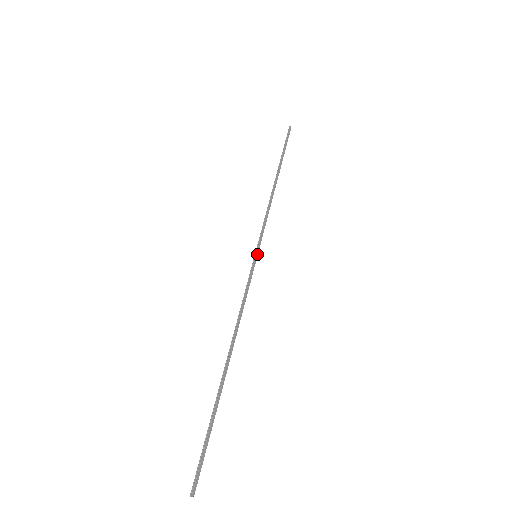
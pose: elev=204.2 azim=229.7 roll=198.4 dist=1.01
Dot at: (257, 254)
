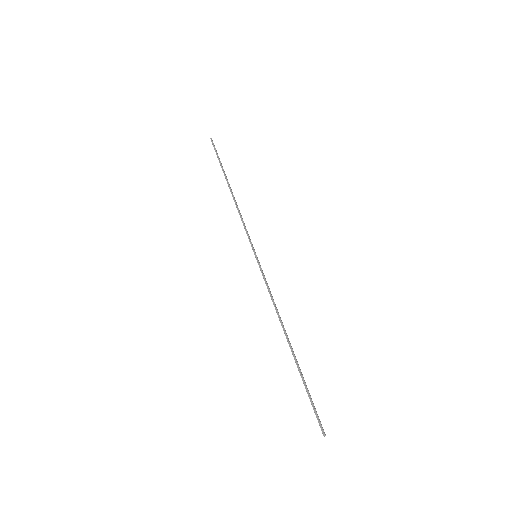
Dot at: occluded
